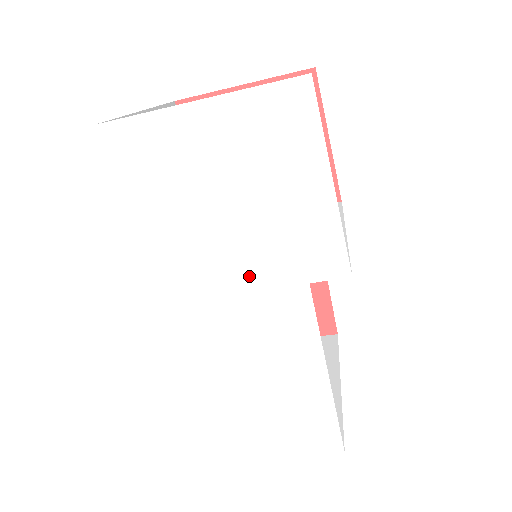
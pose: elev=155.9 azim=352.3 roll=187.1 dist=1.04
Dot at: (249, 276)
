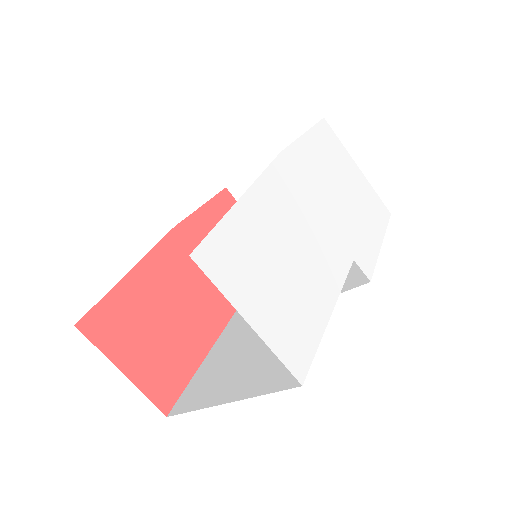
Dot at: (333, 221)
